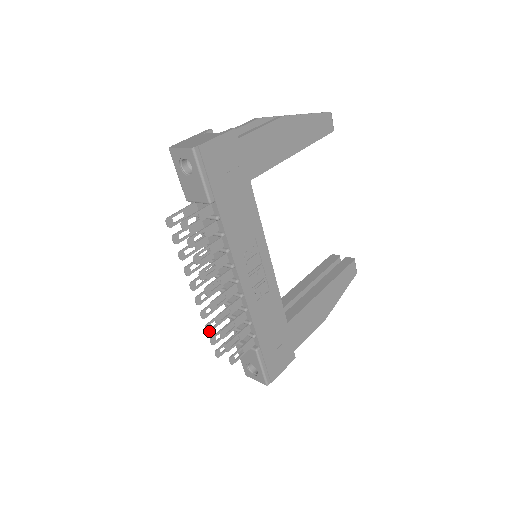
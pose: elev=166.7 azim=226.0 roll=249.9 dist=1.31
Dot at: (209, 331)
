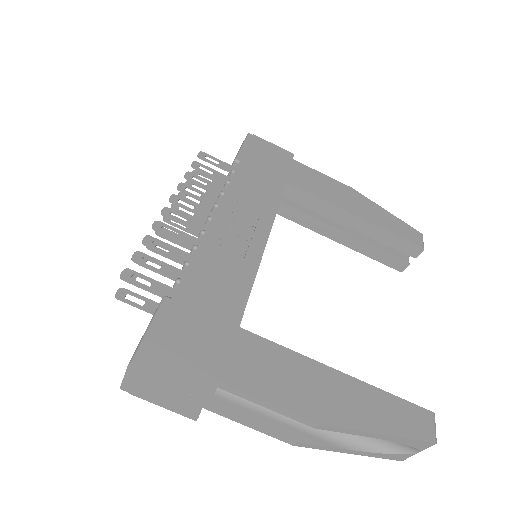
Dot at: occluded
